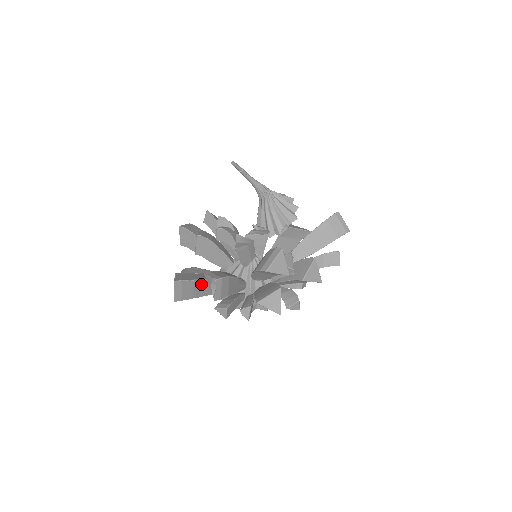
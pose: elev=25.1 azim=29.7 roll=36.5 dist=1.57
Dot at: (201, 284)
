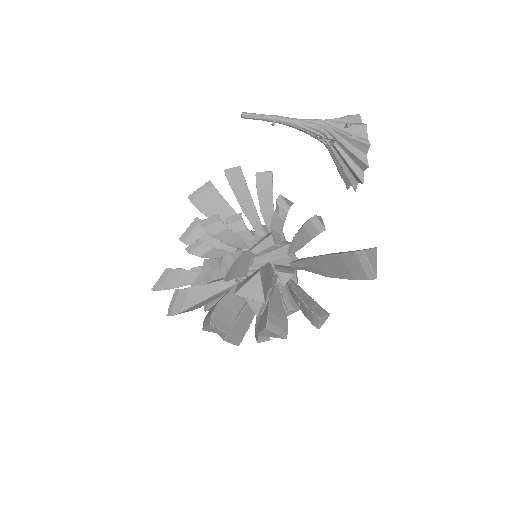
Dot at: occluded
